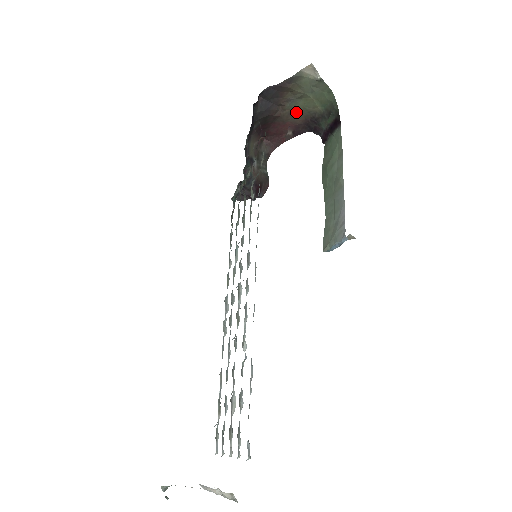
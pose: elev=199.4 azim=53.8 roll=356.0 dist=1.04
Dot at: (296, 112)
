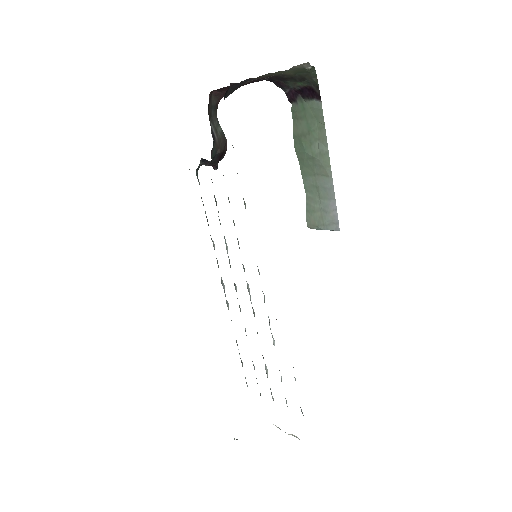
Dot at: (262, 76)
